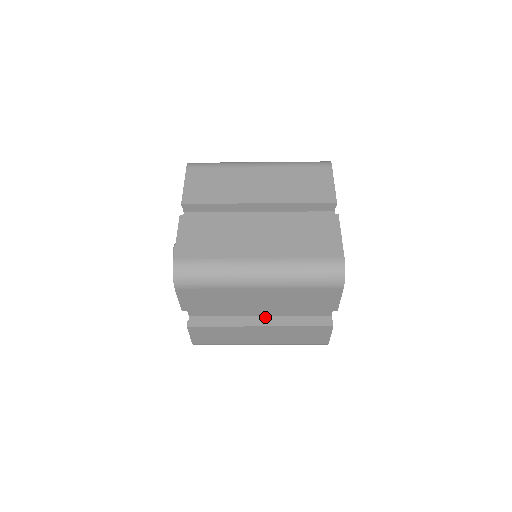
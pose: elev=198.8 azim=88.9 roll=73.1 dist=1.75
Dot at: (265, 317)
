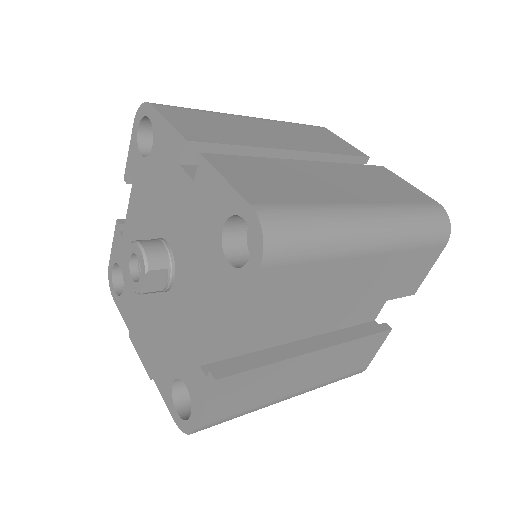
Dot at: (308, 339)
